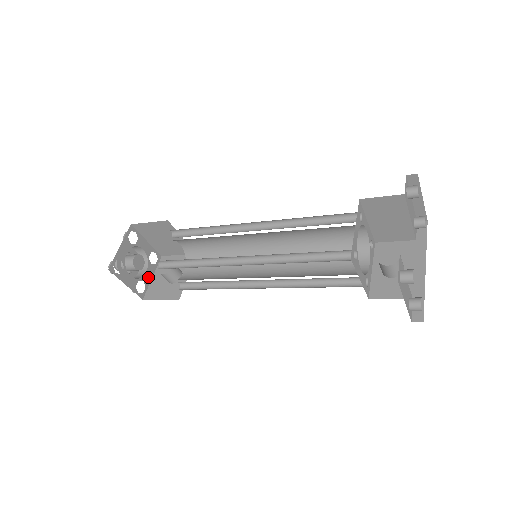
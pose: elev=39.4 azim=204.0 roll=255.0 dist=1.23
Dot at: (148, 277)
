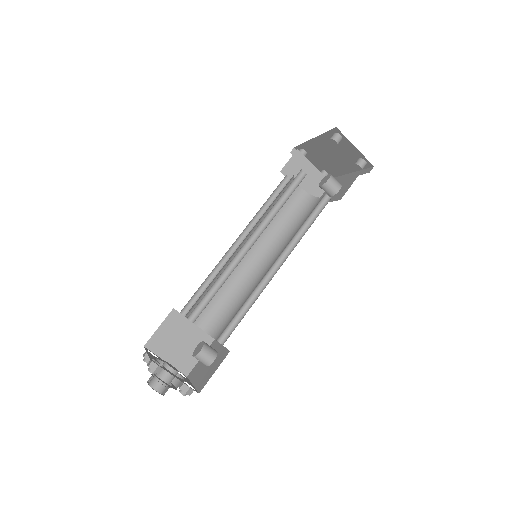
Dot at: (189, 383)
